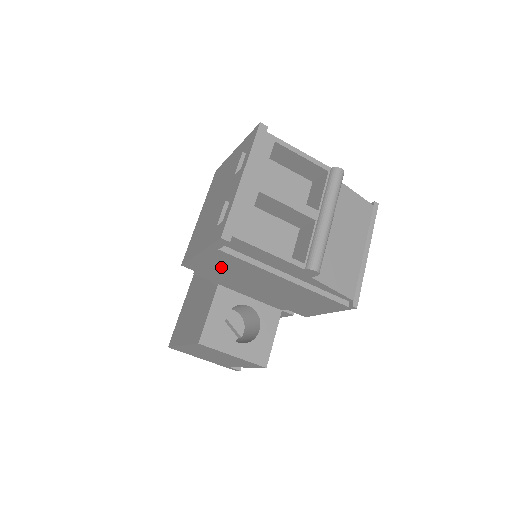
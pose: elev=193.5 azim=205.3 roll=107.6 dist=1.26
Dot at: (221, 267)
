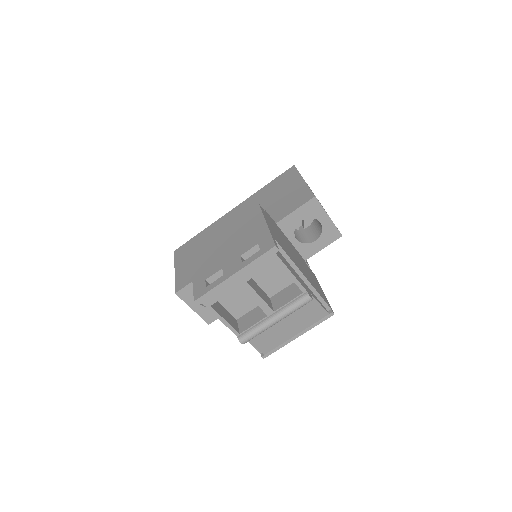
Dot at: occluded
